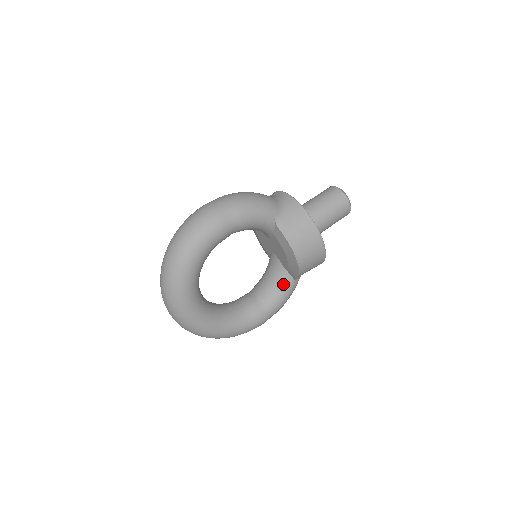
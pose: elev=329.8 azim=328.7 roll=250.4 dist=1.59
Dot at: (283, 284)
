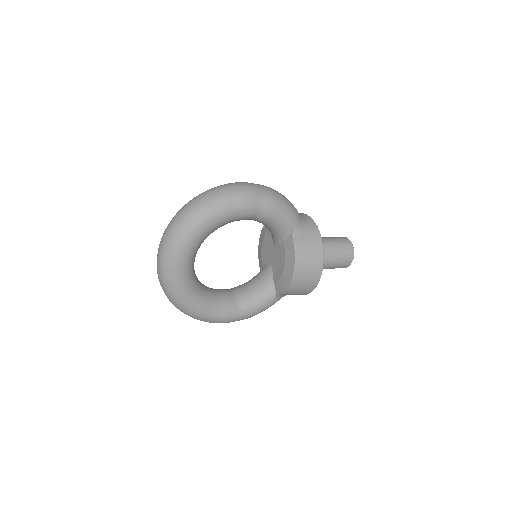
Dot at: (265, 295)
